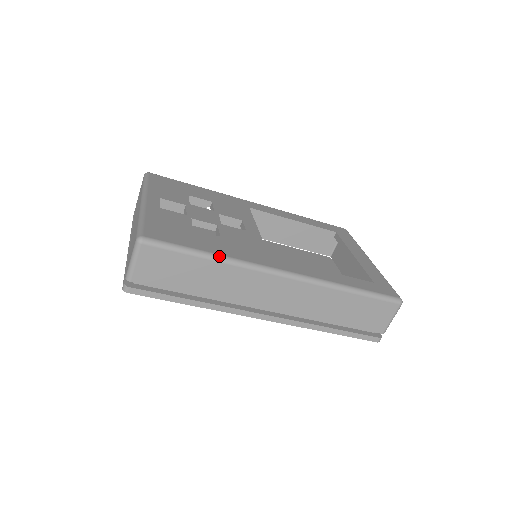
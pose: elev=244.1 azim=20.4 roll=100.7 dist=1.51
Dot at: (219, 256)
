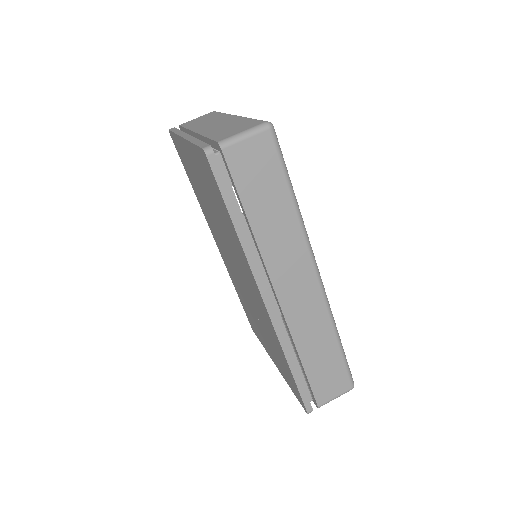
Dot at: occluded
